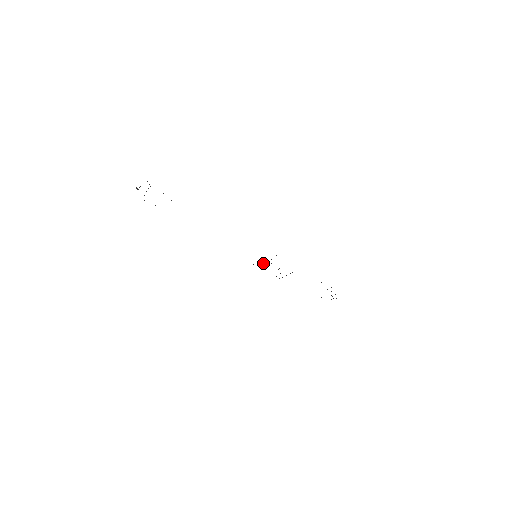
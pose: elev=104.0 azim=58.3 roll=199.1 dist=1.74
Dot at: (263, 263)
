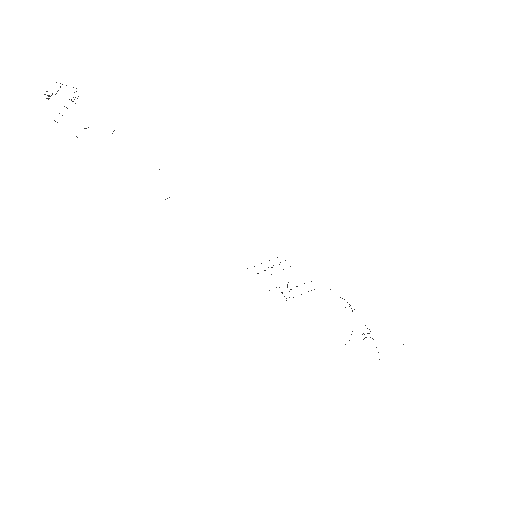
Dot at: occluded
